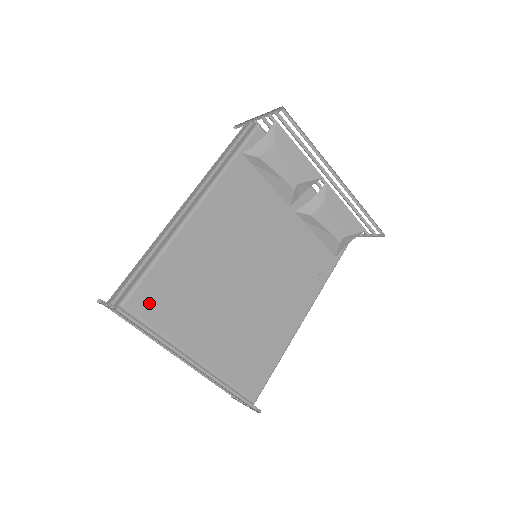
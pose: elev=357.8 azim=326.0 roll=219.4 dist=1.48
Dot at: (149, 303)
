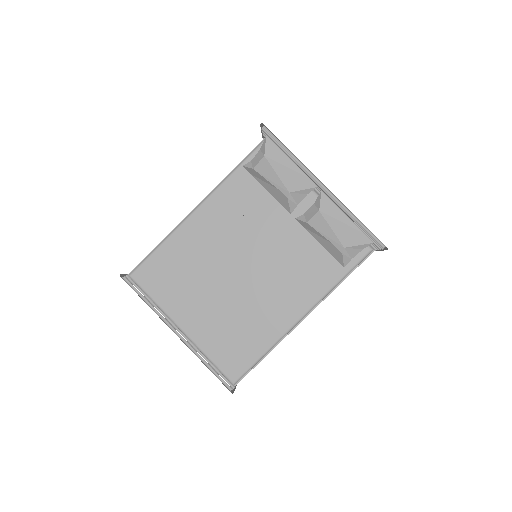
Dot at: (149, 277)
